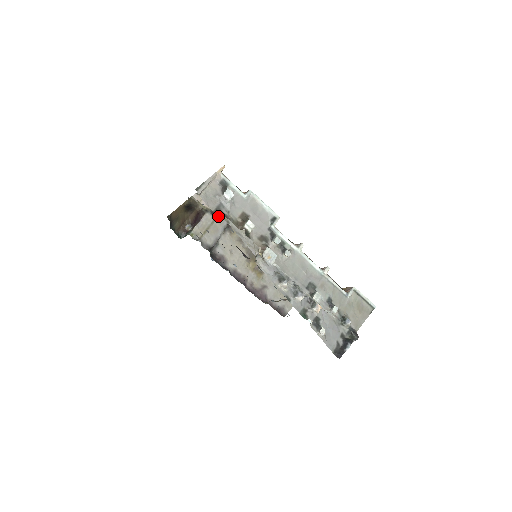
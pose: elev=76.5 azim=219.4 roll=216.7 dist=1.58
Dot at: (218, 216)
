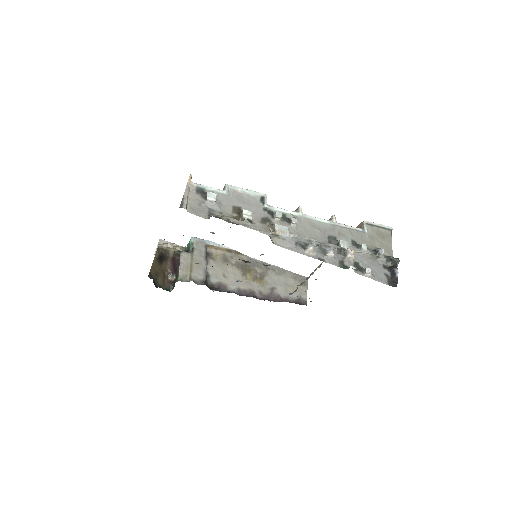
Dot at: (193, 250)
